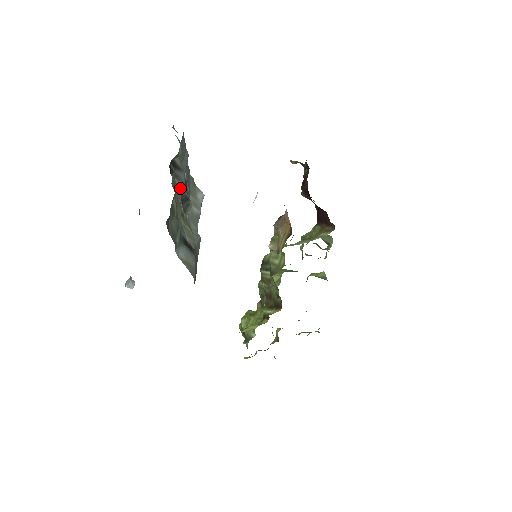
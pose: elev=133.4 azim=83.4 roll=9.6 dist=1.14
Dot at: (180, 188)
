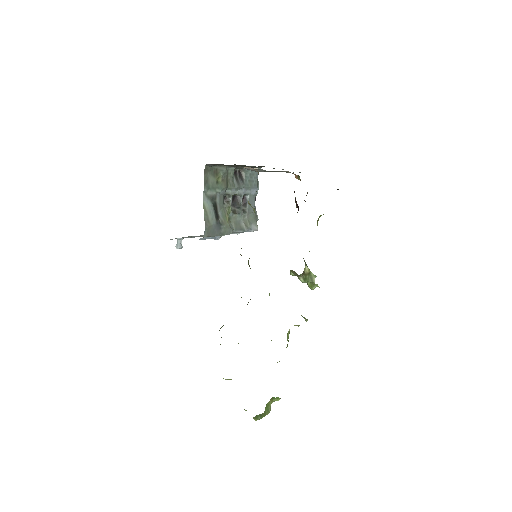
Dot at: (235, 186)
